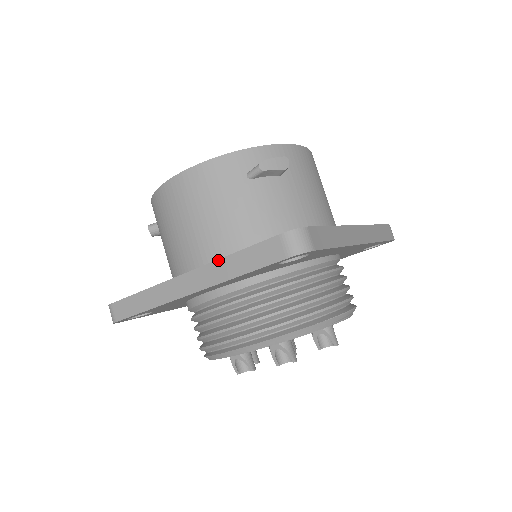
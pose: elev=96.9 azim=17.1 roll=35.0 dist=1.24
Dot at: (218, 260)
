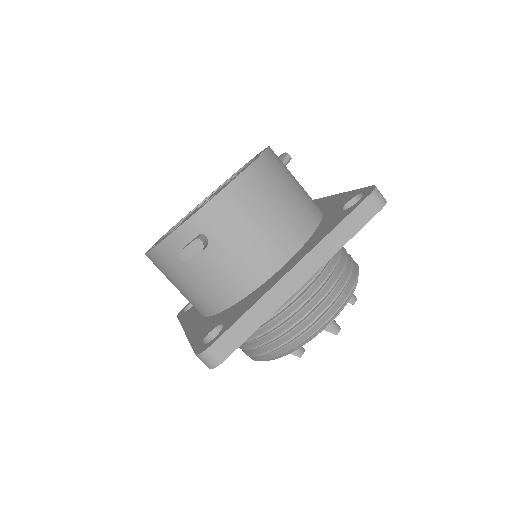
Dot at: (188, 340)
